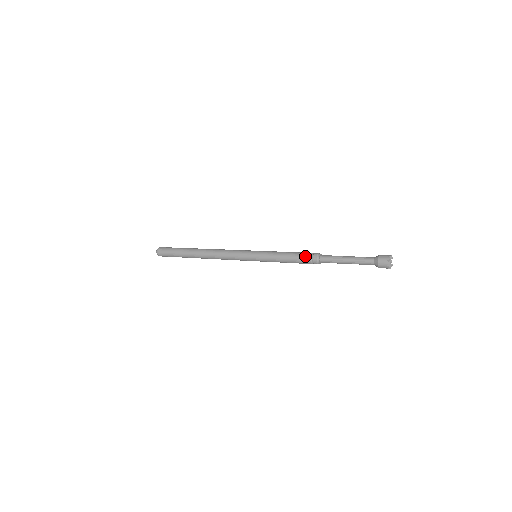
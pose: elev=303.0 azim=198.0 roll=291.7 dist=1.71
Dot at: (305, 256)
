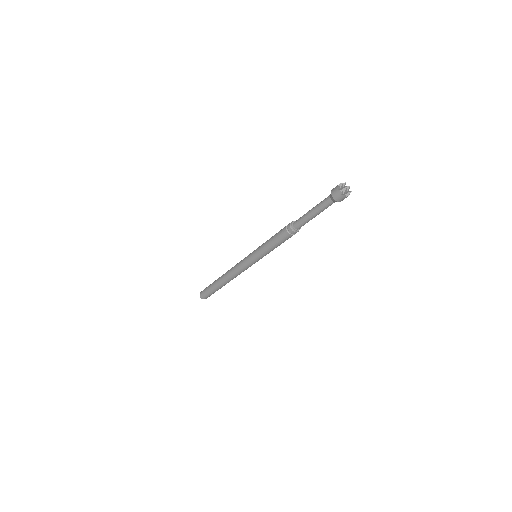
Dot at: (283, 228)
